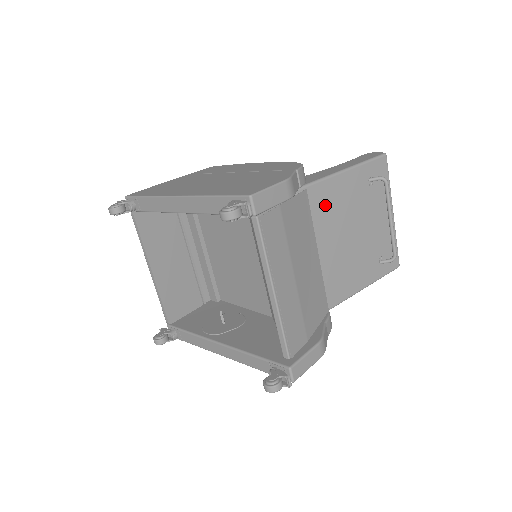
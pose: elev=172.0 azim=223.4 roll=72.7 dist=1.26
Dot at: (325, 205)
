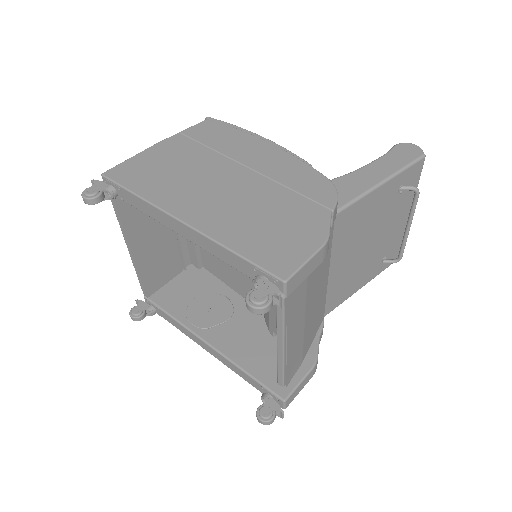
Dot at: (348, 227)
